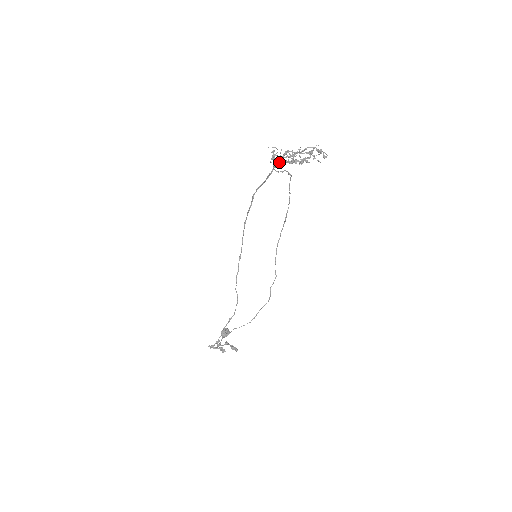
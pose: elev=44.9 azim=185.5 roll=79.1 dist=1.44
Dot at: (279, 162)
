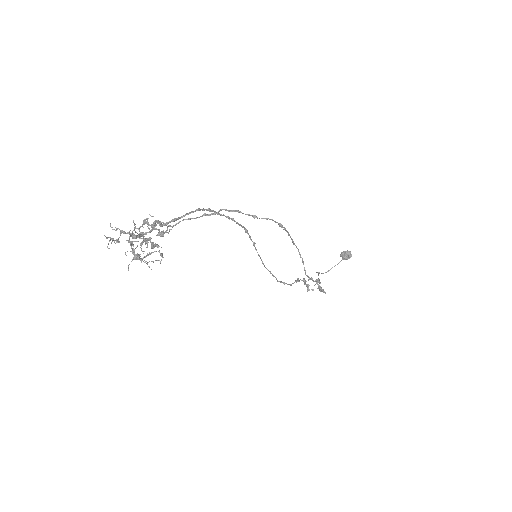
Dot at: (132, 238)
